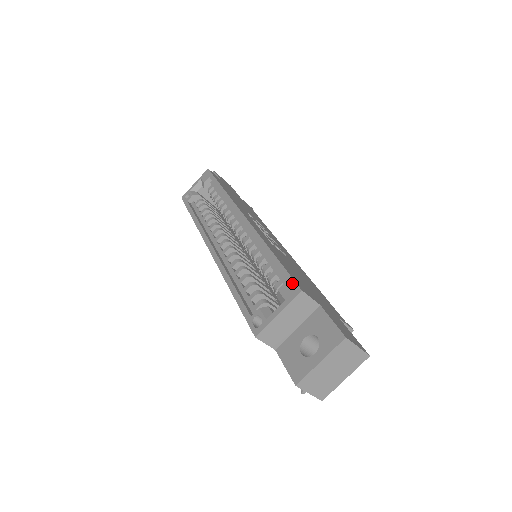
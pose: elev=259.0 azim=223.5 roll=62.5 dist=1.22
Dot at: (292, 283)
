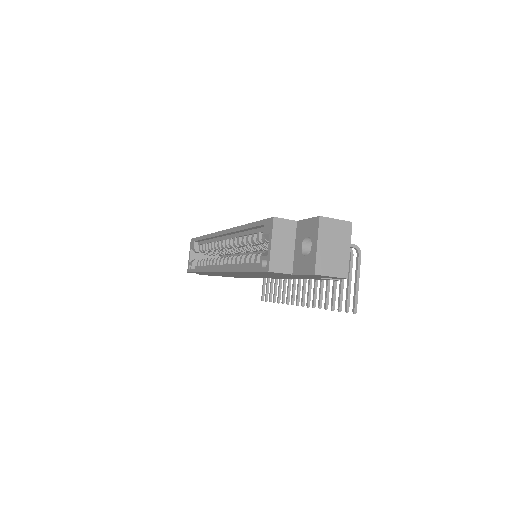
Dot at: (267, 221)
